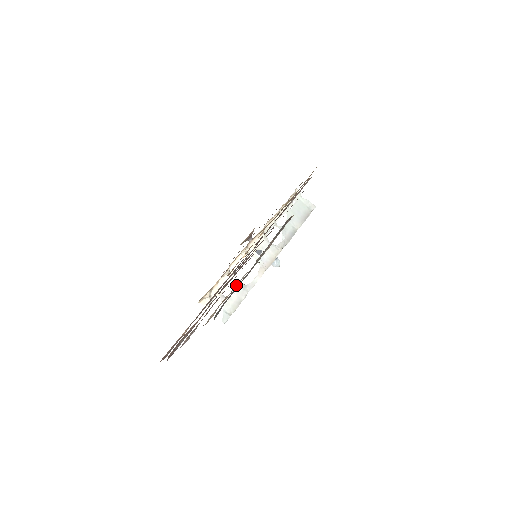
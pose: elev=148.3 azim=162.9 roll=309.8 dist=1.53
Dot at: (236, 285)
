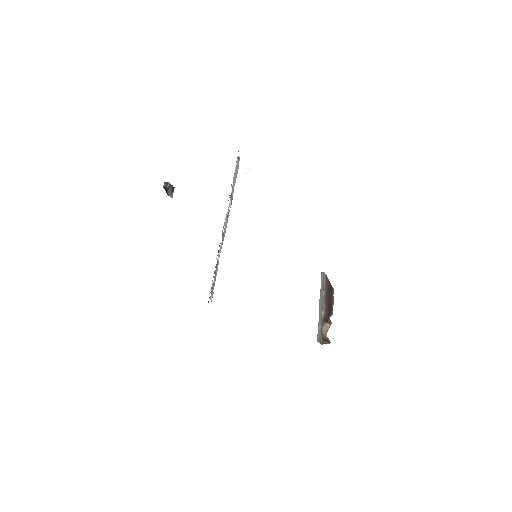
Dot at: occluded
